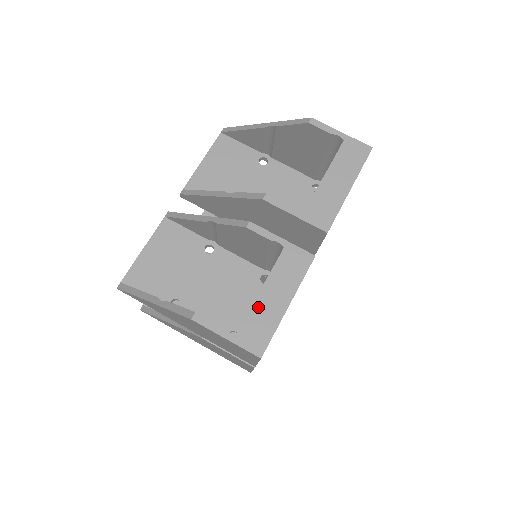
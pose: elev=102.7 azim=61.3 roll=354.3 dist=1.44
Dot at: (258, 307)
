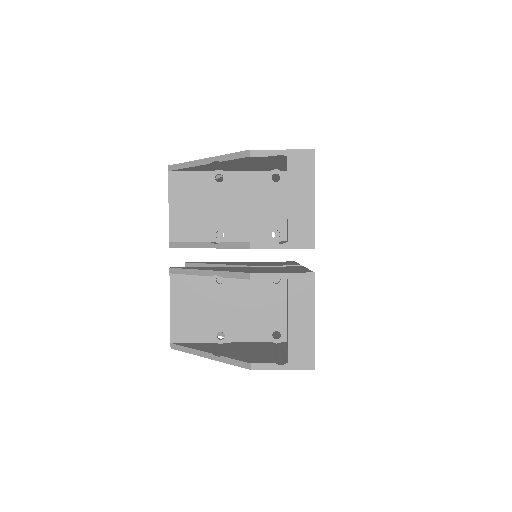
Dot at: (293, 335)
